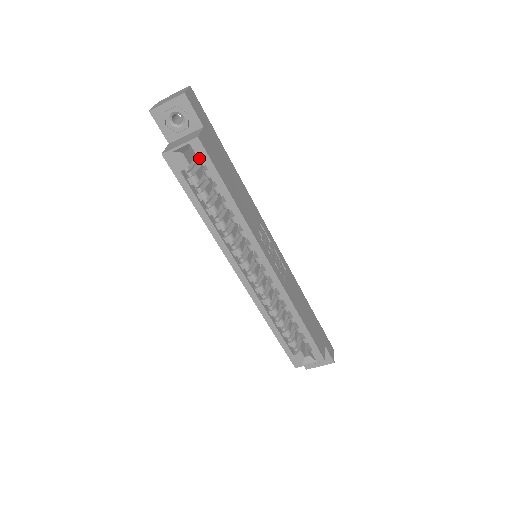
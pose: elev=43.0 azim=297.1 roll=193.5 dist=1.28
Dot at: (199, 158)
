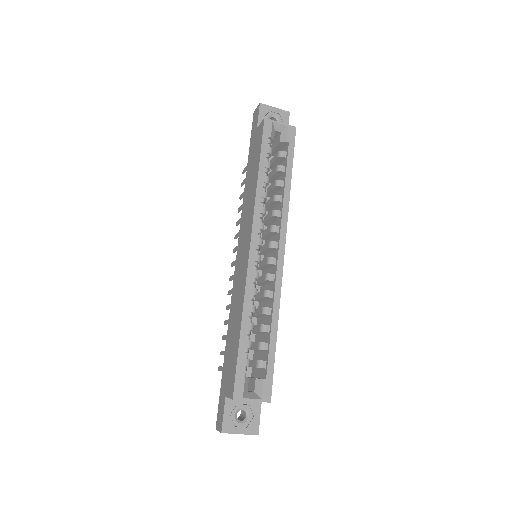
Dot at: (288, 139)
